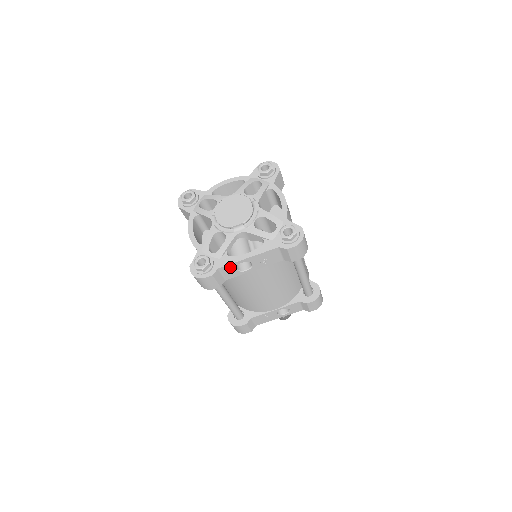
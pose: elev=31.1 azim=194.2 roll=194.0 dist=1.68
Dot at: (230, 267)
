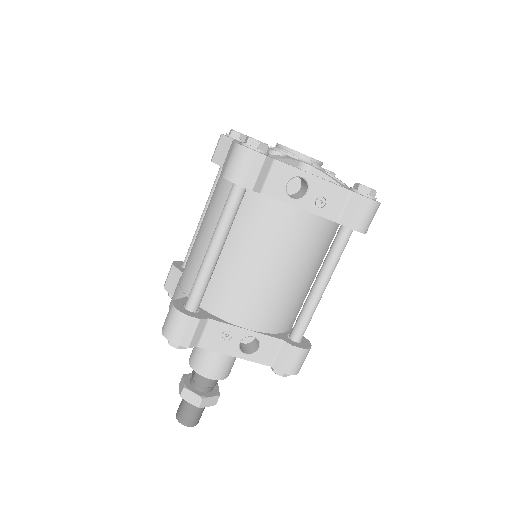
Dot at: (285, 172)
